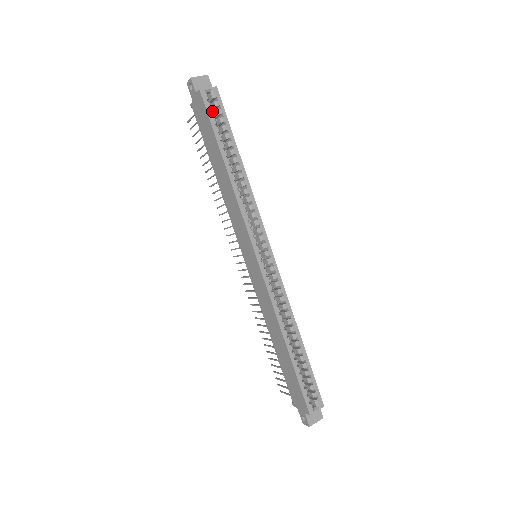
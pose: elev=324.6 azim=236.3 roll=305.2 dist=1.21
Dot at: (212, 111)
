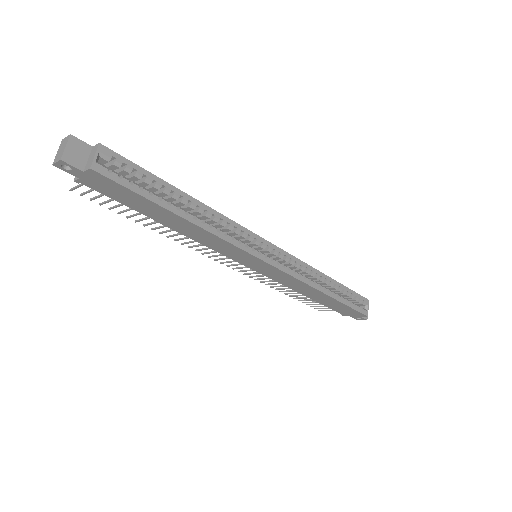
Dot at: (123, 178)
